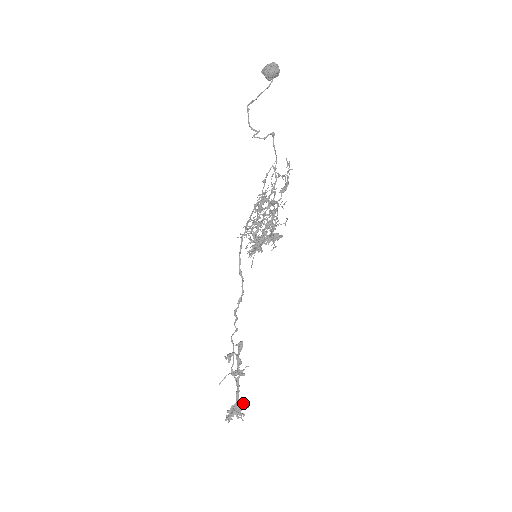
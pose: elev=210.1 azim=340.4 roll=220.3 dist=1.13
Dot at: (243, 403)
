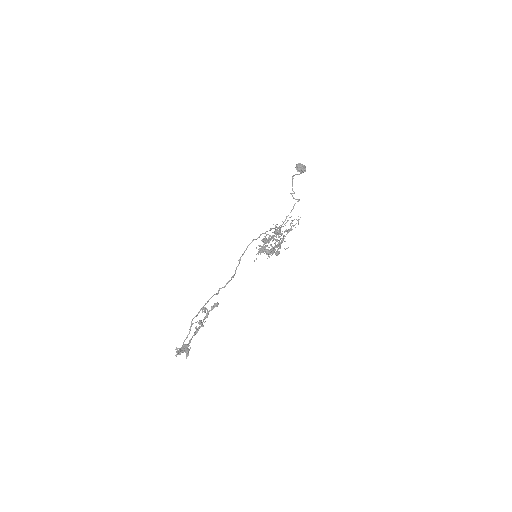
Dot at: occluded
